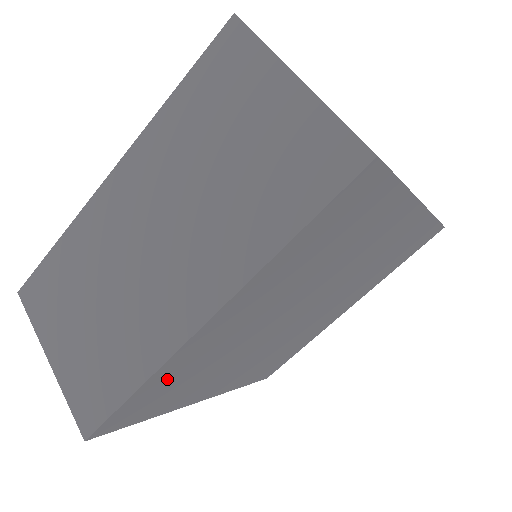
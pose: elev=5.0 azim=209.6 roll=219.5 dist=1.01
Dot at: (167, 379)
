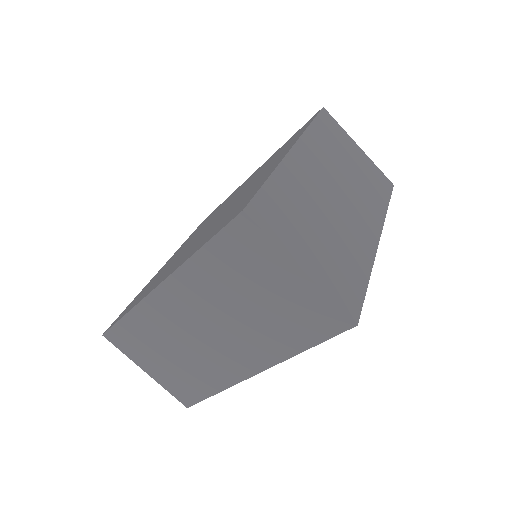
Dot at: occluded
